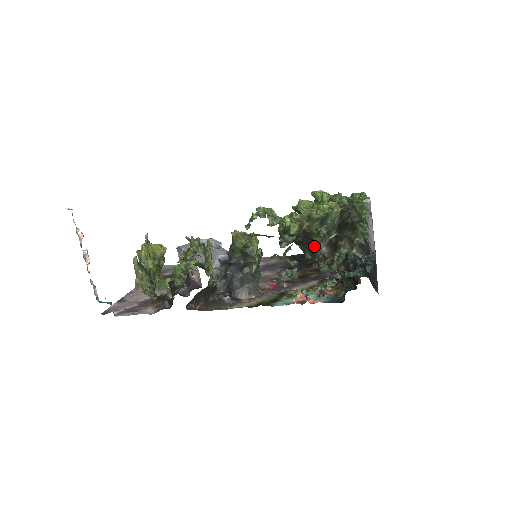
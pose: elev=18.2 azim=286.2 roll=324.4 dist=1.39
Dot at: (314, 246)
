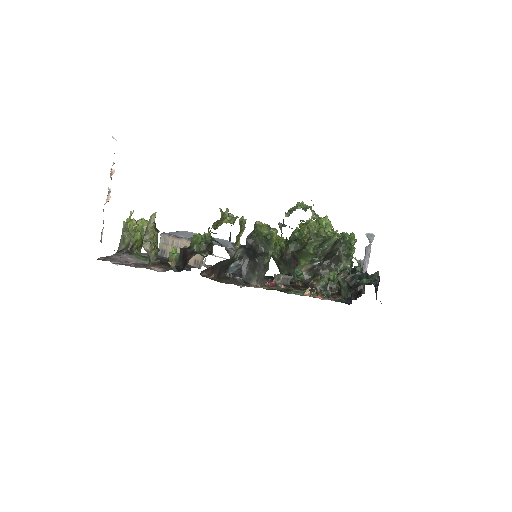
Dot at: (297, 268)
